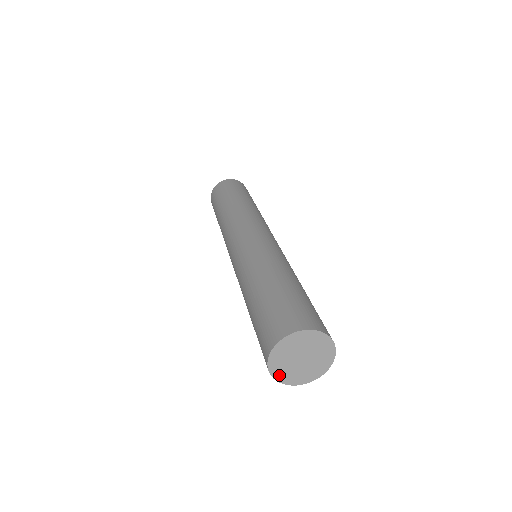
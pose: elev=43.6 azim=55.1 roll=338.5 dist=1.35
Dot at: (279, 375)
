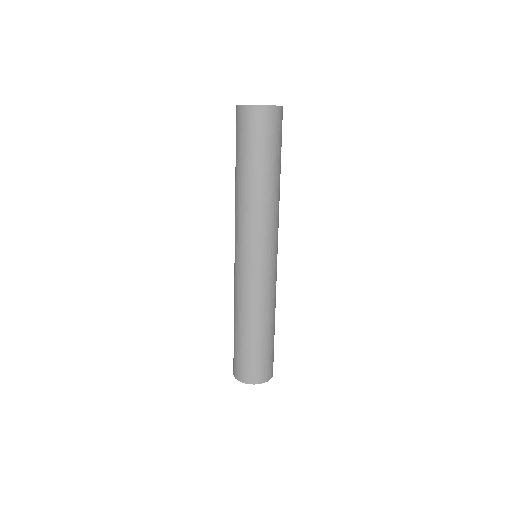
Dot at: occluded
